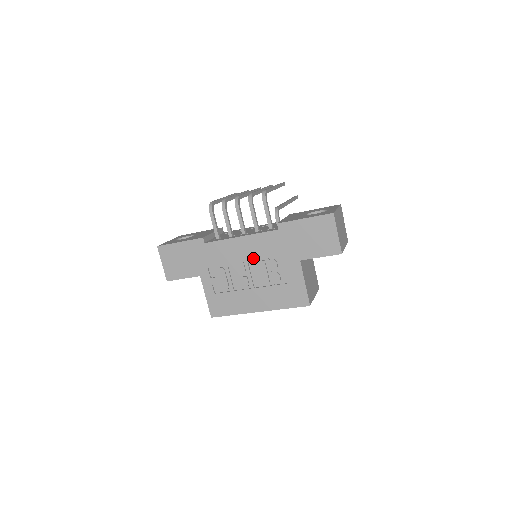
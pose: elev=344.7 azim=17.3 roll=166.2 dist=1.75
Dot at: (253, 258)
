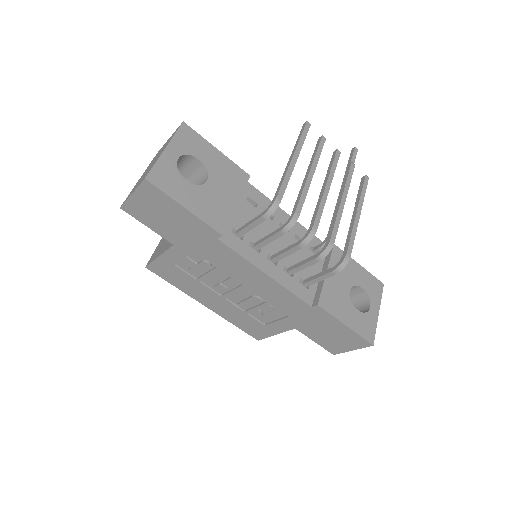
Dot at: (255, 291)
